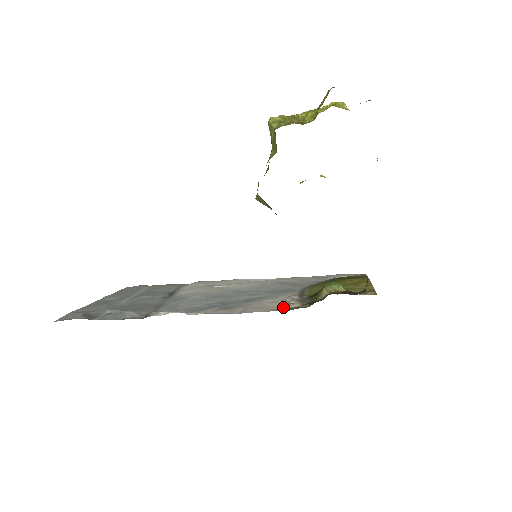
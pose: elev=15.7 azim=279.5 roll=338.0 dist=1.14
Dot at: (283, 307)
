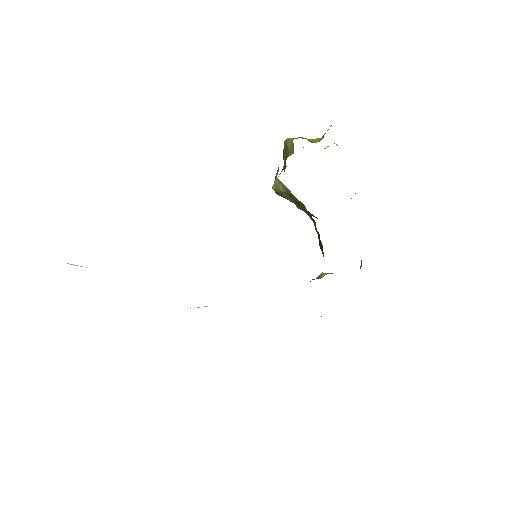
Dot at: occluded
